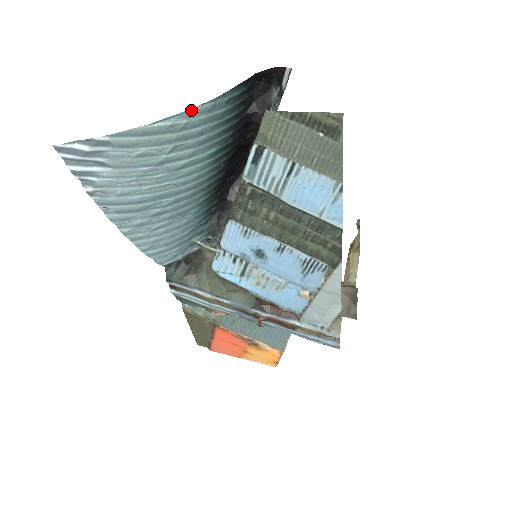
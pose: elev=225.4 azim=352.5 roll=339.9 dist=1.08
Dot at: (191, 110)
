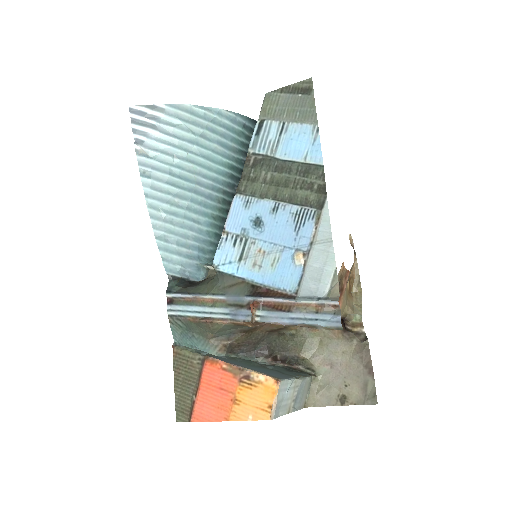
Dot at: (220, 110)
